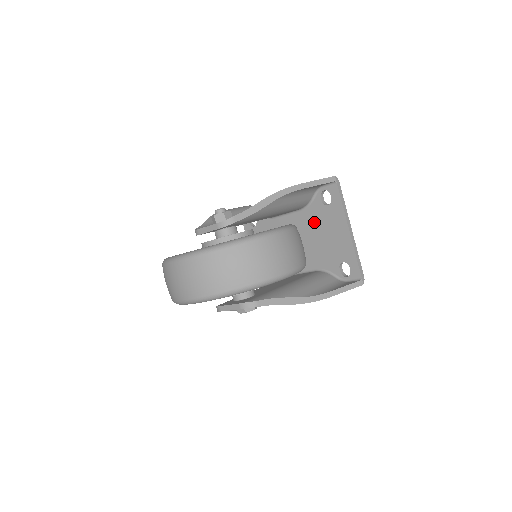
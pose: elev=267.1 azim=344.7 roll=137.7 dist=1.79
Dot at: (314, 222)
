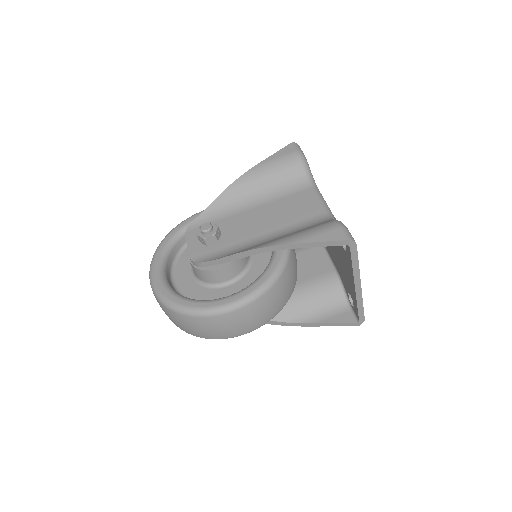
Dot at: occluded
